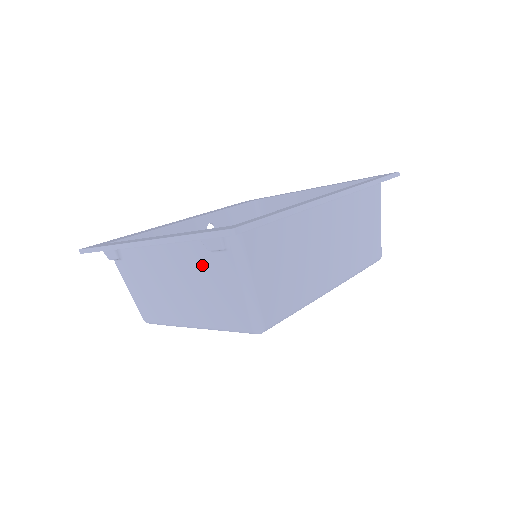
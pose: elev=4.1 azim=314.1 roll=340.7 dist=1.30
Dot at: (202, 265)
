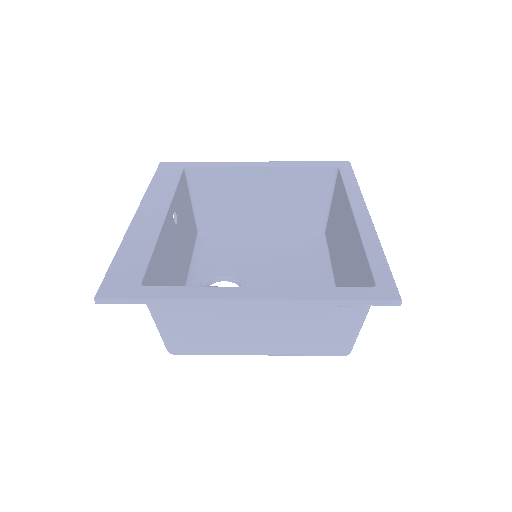
Dot at: (315, 313)
